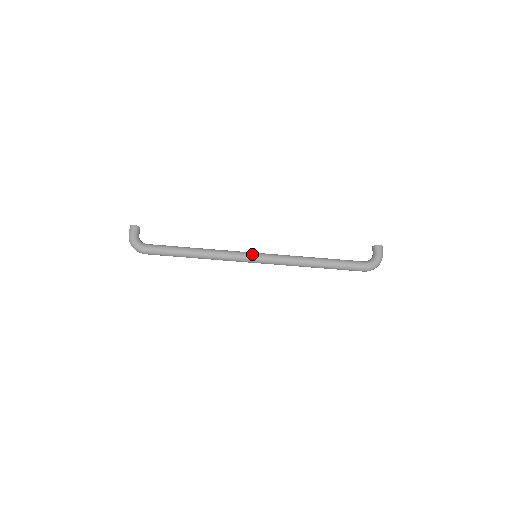
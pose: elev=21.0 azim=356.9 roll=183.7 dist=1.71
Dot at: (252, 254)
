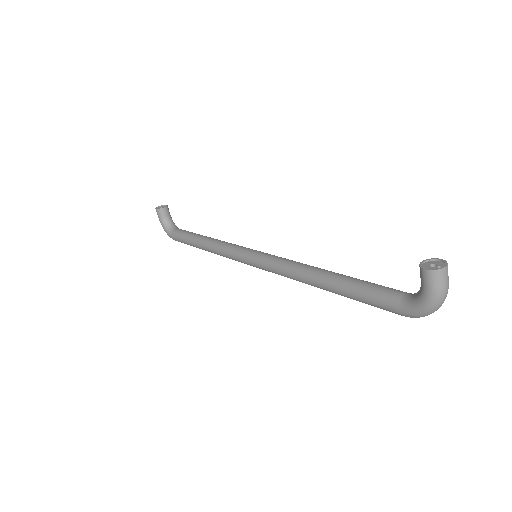
Dot at: (246, 258)
